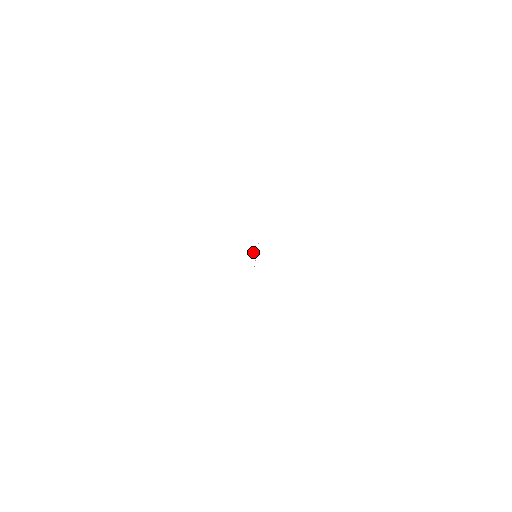
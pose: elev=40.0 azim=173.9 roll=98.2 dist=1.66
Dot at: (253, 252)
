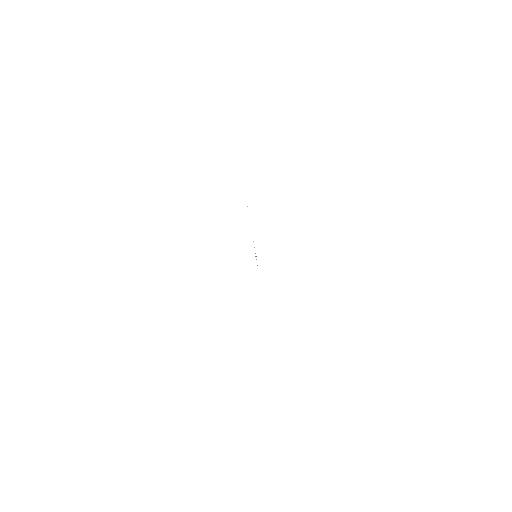
Dot at: occluded
